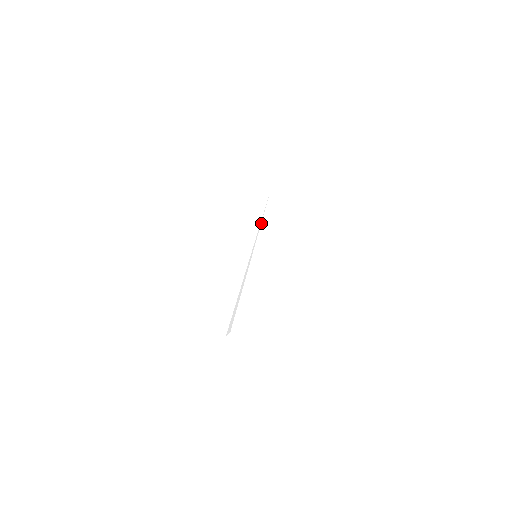
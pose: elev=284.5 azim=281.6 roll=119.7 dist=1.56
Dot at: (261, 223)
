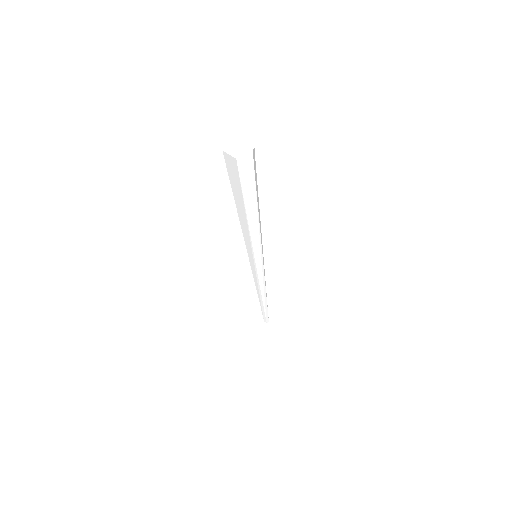
Dot at: occluded
